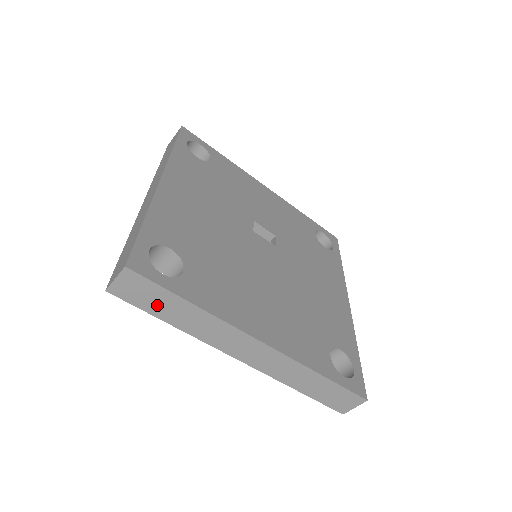
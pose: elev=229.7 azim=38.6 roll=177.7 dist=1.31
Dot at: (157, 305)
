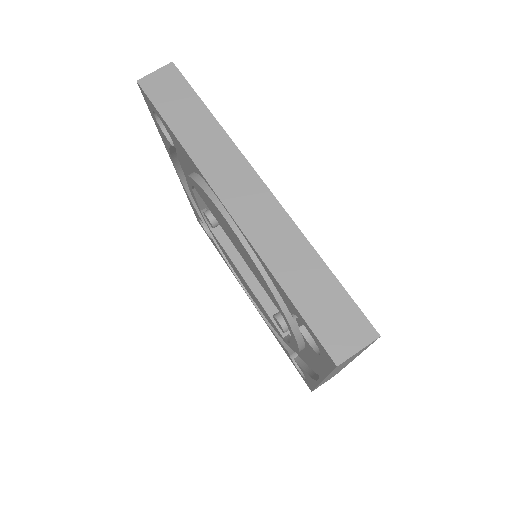
Dot at: (175, 107)
